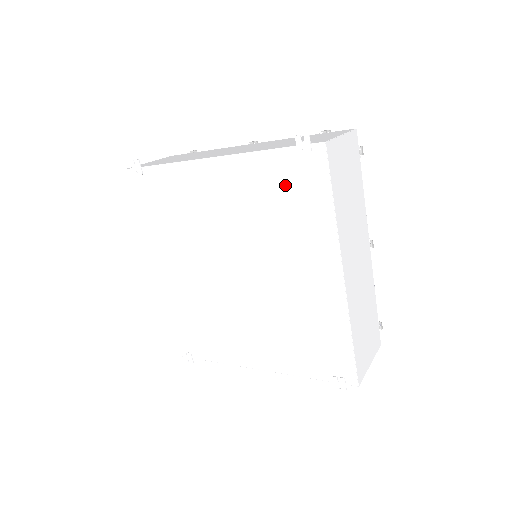
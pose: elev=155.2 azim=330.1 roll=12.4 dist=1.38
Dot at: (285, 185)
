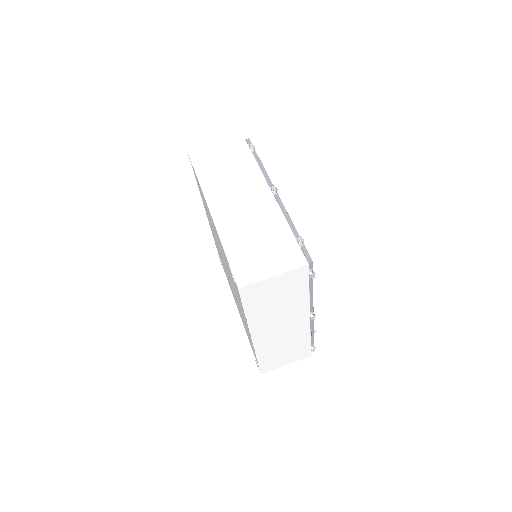
Dot at: (231, 274)
